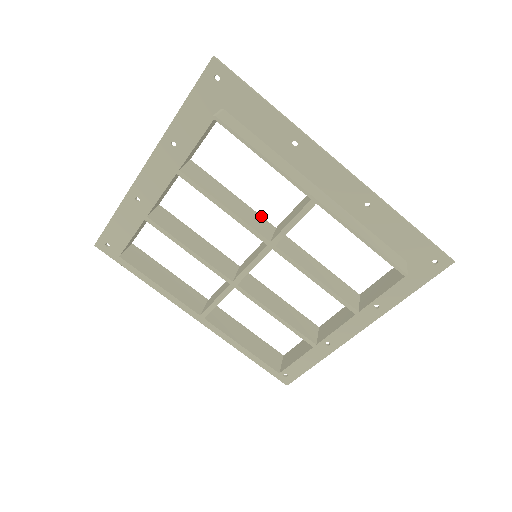
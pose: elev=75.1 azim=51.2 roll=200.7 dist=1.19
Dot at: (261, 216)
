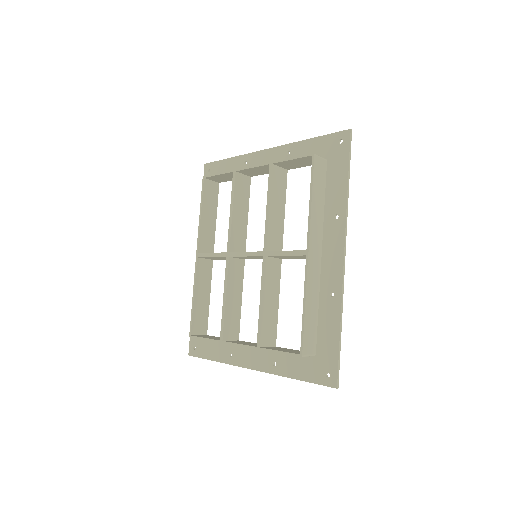
Dot at: occluded
